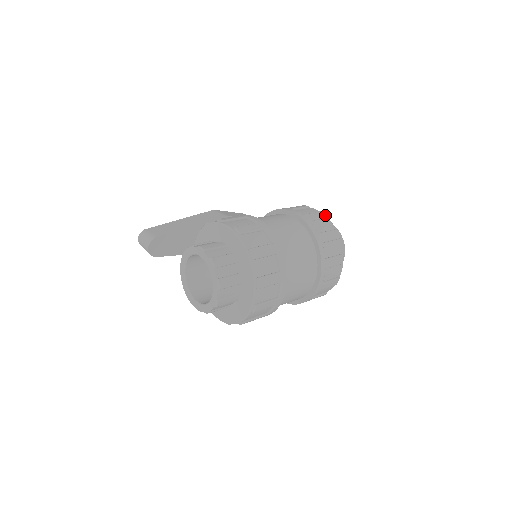
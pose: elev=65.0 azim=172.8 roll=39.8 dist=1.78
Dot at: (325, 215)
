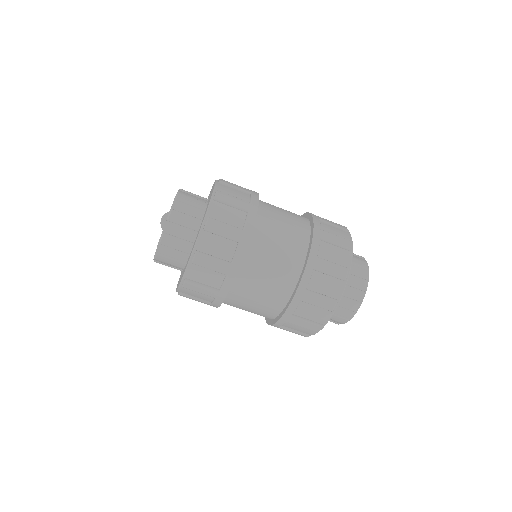
Dot at: occluded
